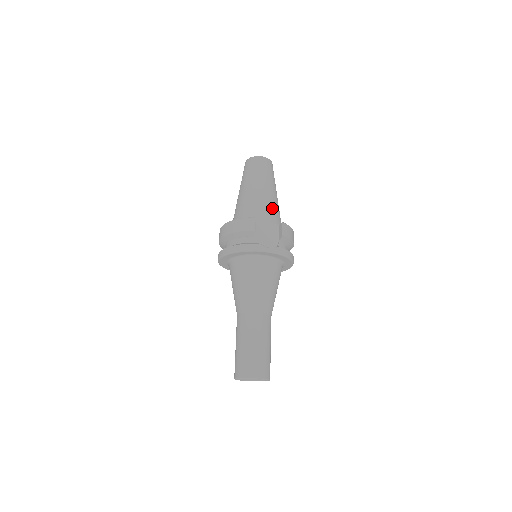
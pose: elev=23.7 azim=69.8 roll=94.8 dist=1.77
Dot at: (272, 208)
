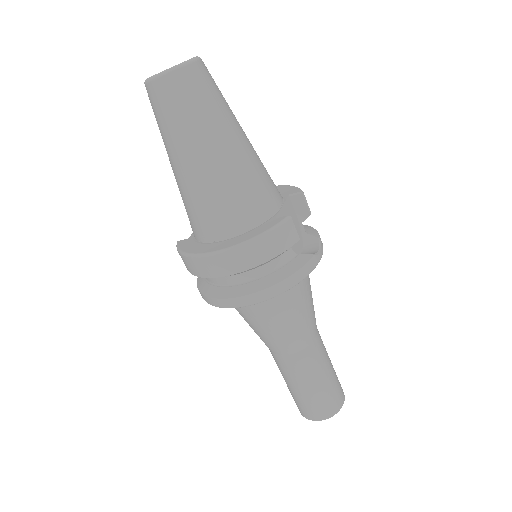
Dot at: (266, 170)
